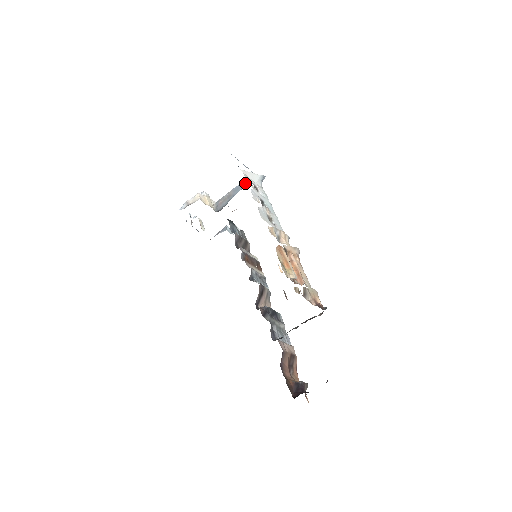
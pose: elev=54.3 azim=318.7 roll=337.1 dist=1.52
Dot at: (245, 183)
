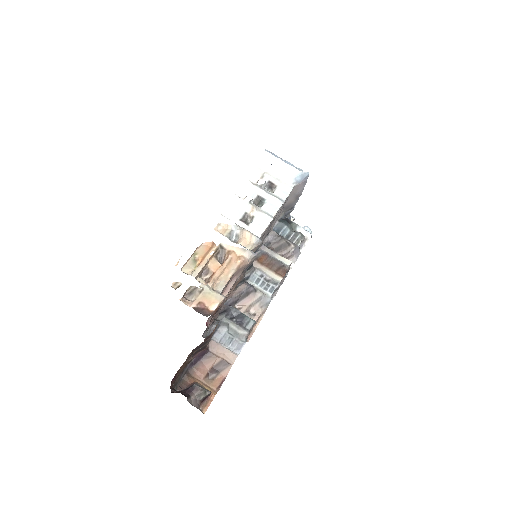
Dot at: occluded
